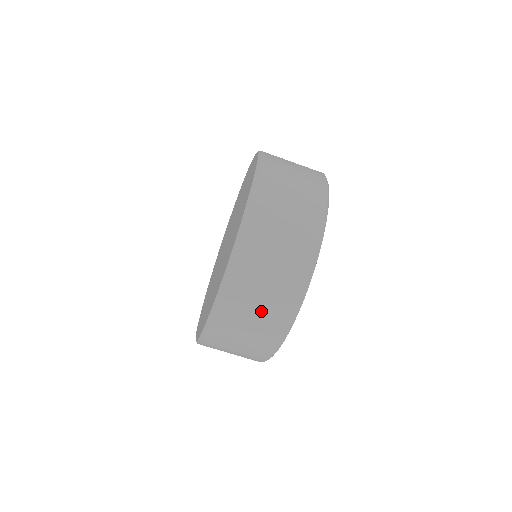
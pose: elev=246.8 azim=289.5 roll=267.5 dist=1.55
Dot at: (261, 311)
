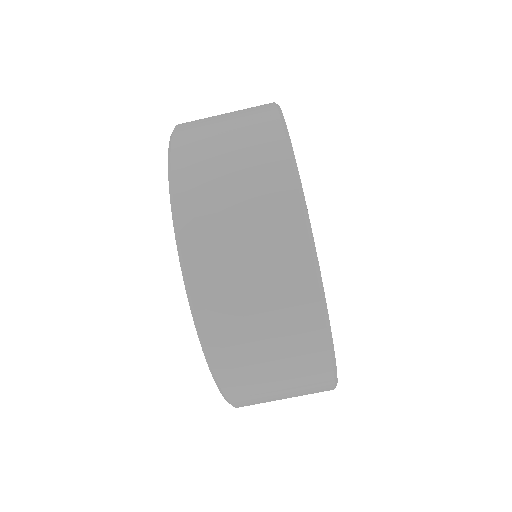
Dot at: (248, 221)
